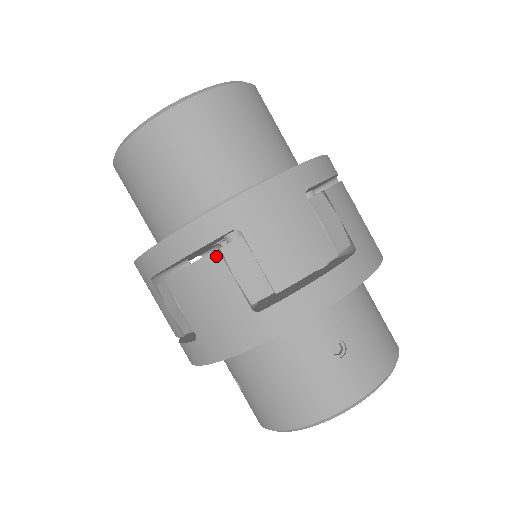
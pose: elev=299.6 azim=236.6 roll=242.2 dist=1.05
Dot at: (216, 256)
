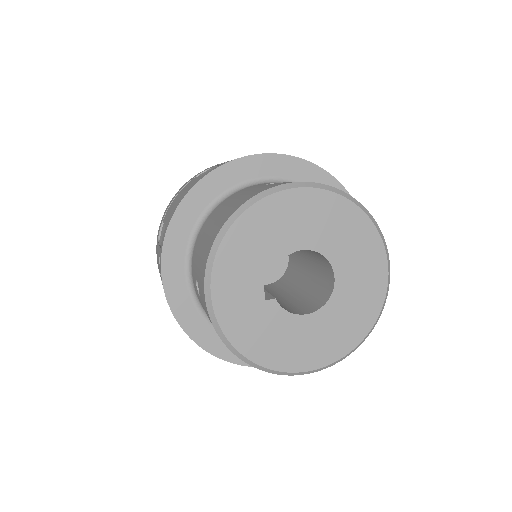
Dot at: occluded
